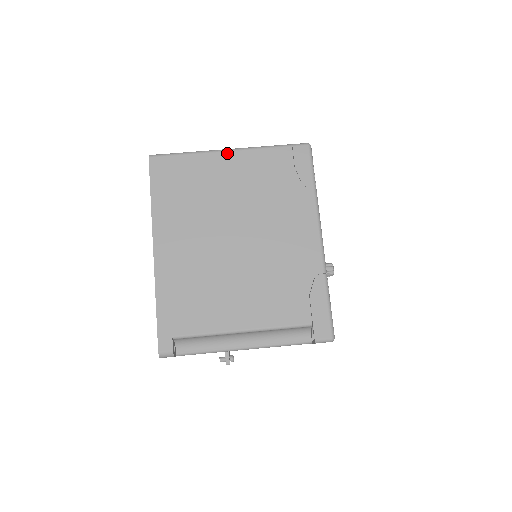
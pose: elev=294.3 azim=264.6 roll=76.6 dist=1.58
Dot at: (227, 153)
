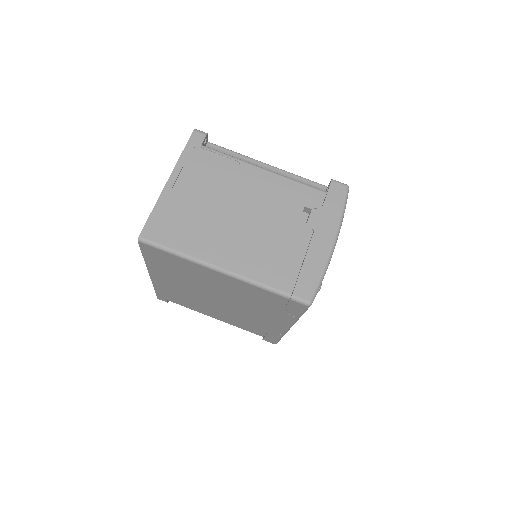
Dot at: (220, 274)
